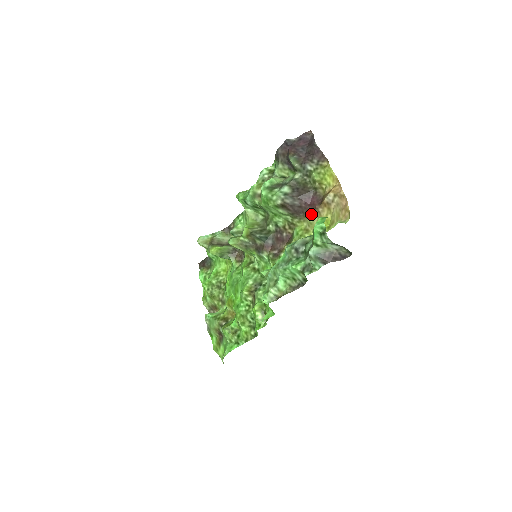
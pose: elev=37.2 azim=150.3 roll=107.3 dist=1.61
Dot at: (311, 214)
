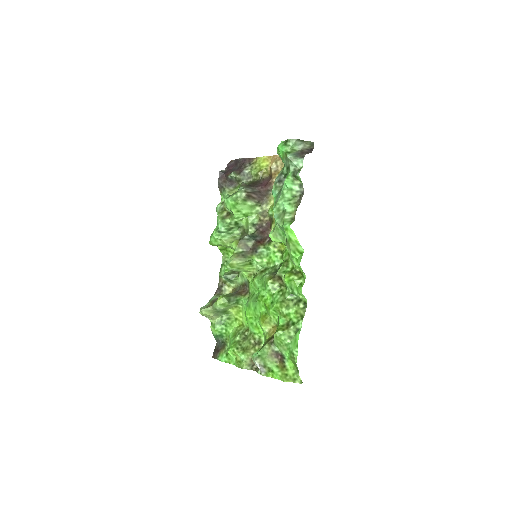
Dot at: (271, 190)
